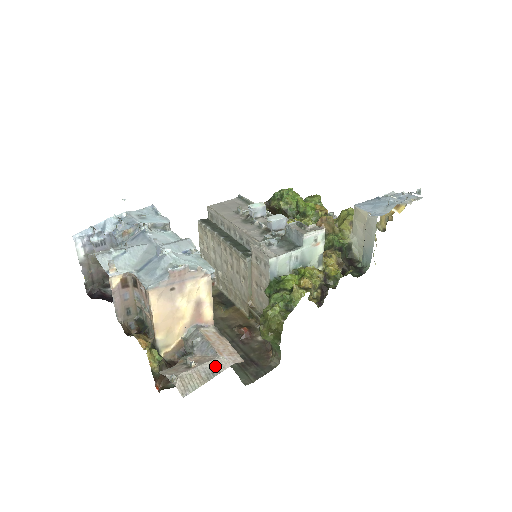
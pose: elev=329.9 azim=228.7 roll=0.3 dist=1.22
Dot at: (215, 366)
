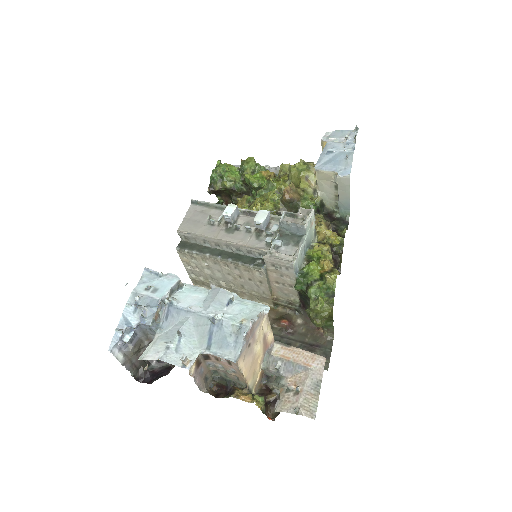
Dot at: (314, 379)
